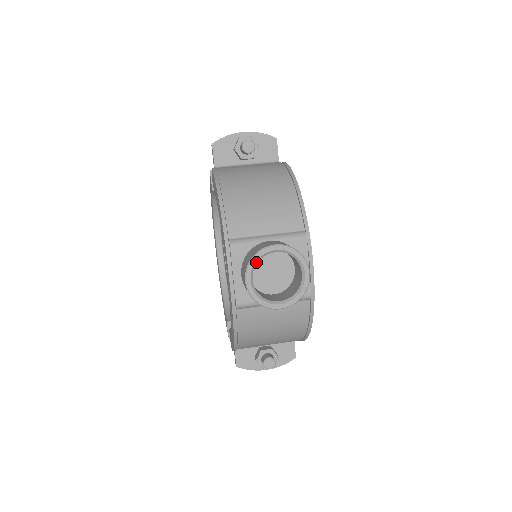
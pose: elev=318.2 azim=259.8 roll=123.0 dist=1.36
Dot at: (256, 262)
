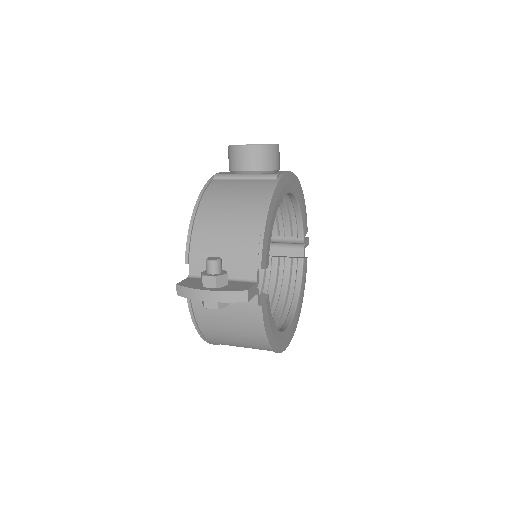
Dot at: occluded
